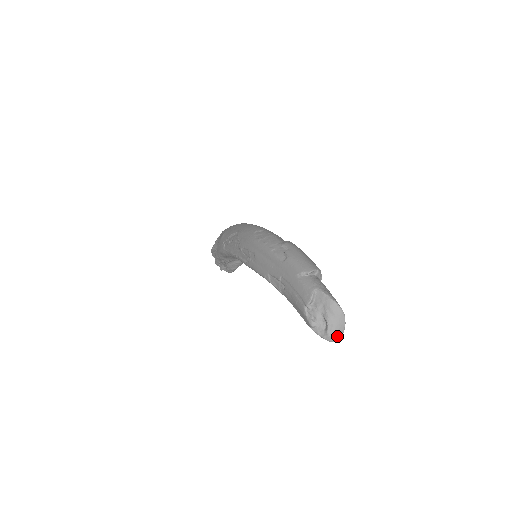
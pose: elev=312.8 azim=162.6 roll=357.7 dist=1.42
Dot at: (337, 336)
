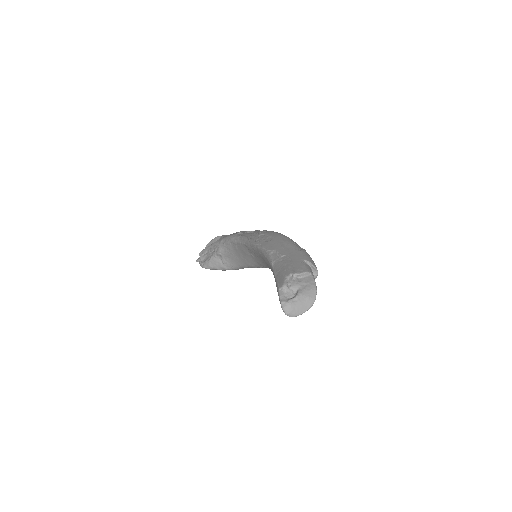
Dot at: (292, 311)
